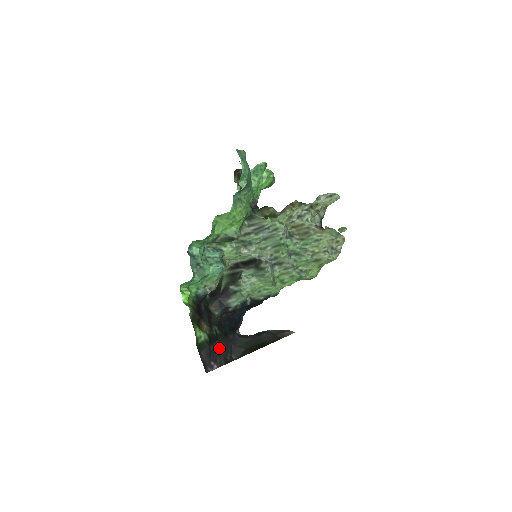
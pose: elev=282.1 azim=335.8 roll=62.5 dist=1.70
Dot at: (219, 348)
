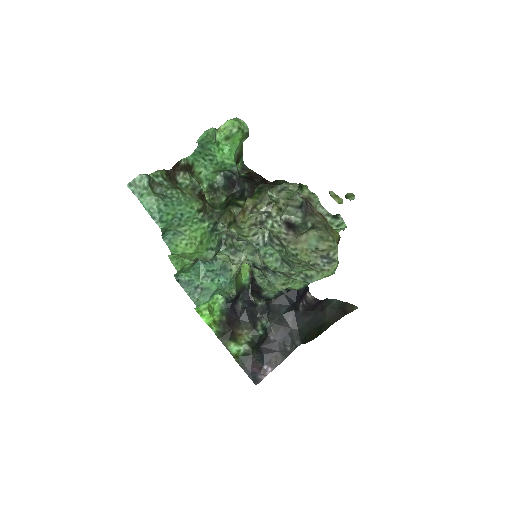
Dot at: (274, 342)
